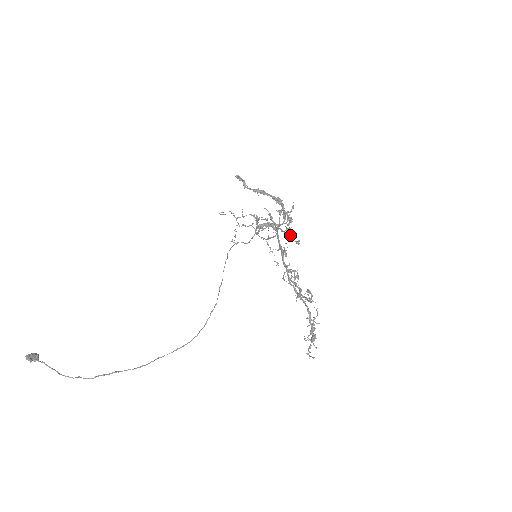
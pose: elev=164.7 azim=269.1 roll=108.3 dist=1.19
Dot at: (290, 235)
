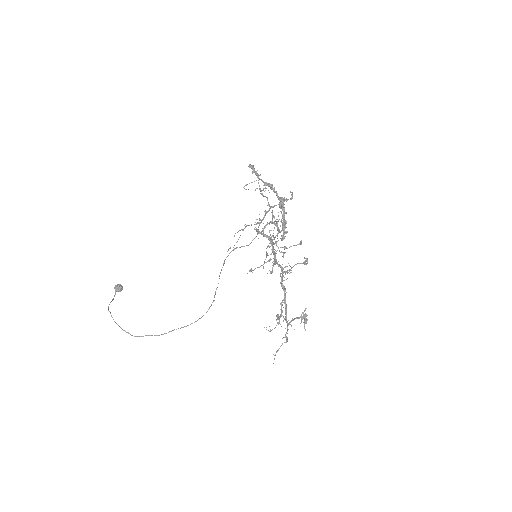
Dot at: (284, 247)
